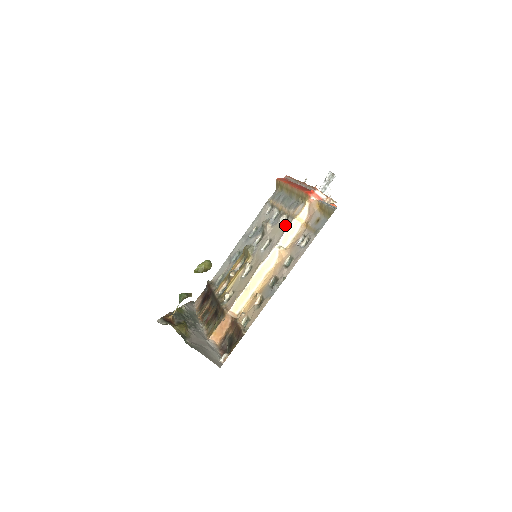
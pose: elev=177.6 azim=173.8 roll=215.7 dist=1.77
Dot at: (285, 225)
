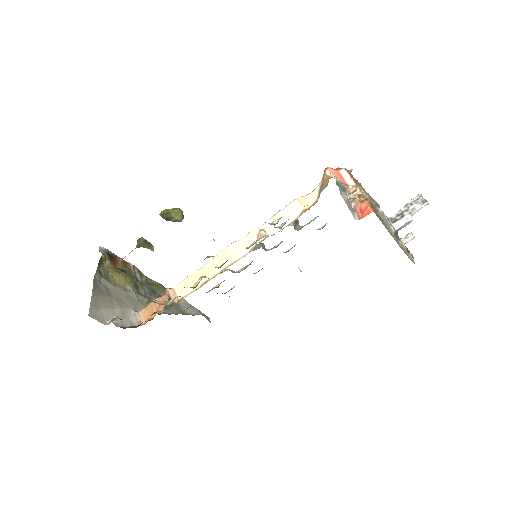
Dot at: occluded
